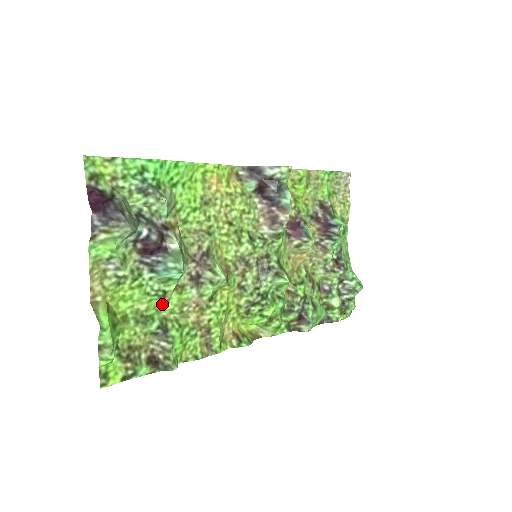
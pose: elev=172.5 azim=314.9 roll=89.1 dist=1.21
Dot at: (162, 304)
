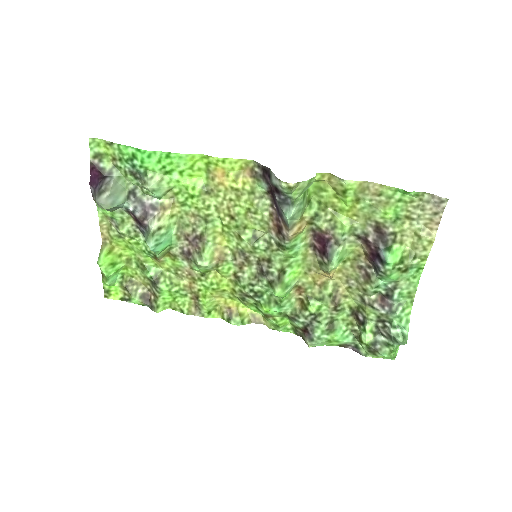
Dot at: (158, 262)
